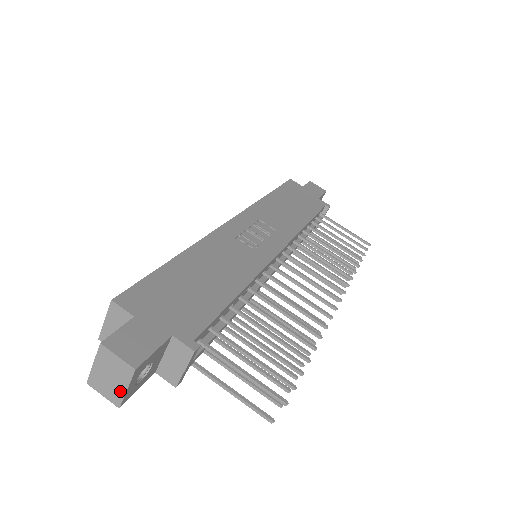
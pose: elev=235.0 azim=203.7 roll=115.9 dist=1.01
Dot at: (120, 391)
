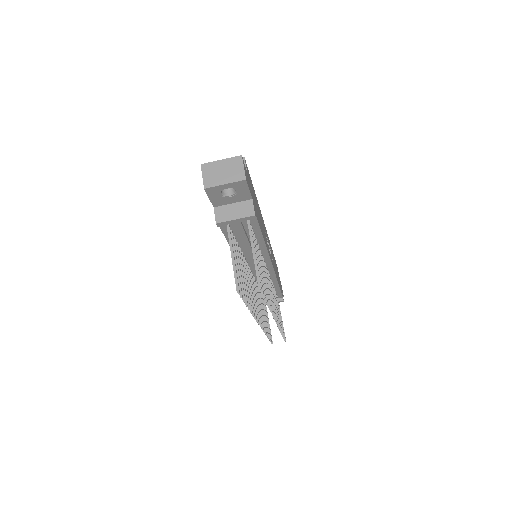
Dot at: (219, 182)
